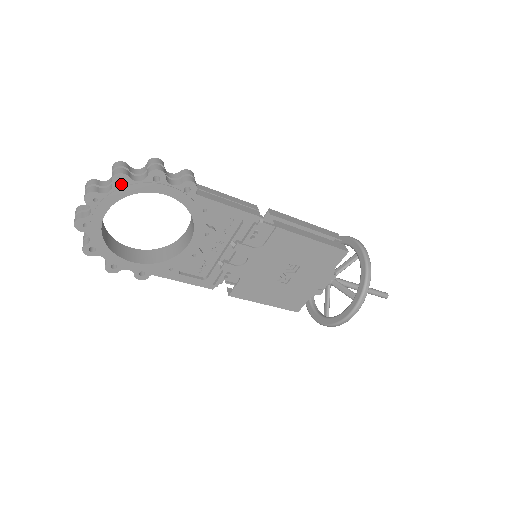
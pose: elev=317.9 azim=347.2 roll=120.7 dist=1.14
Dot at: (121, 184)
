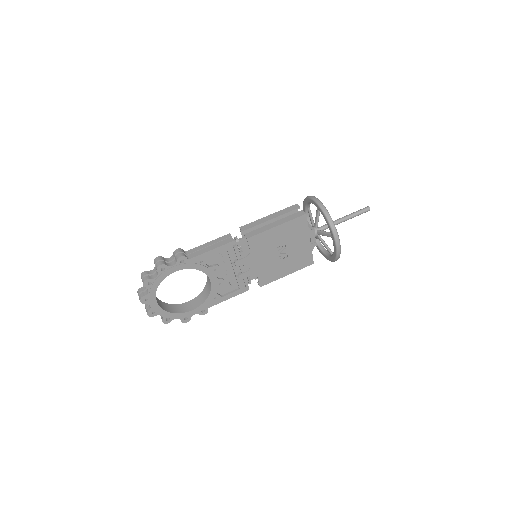
Dot at: (150, 284)
